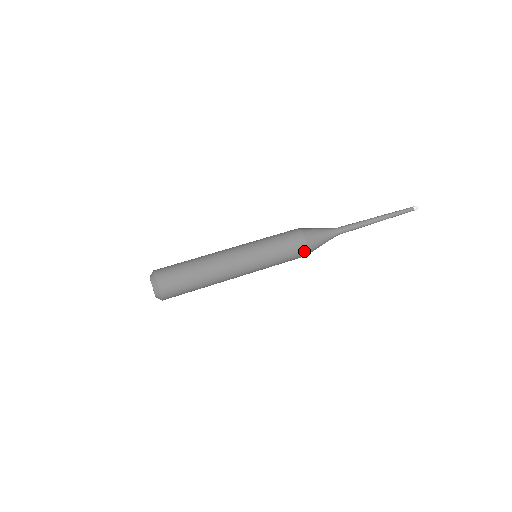
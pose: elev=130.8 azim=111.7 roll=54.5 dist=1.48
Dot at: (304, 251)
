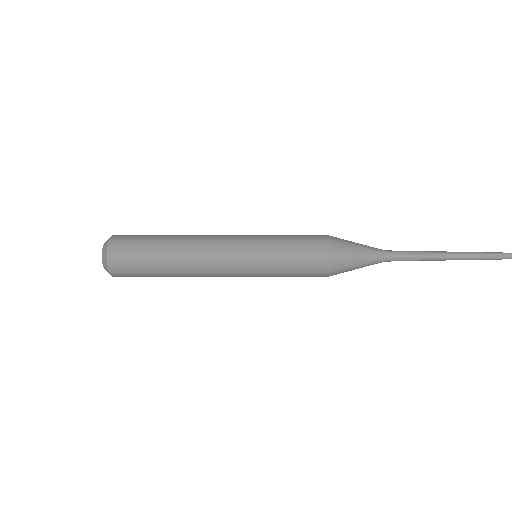
Dot at: (323, 275)
